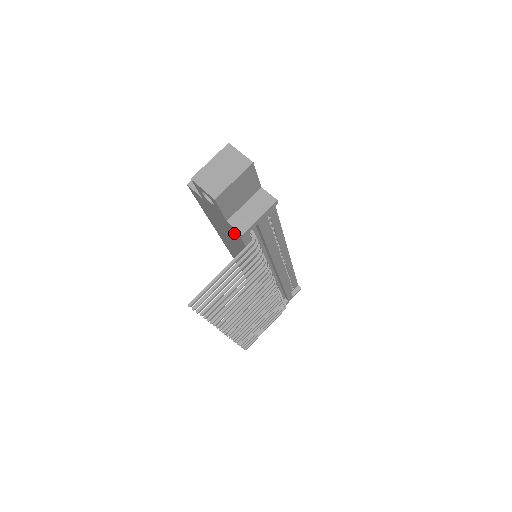
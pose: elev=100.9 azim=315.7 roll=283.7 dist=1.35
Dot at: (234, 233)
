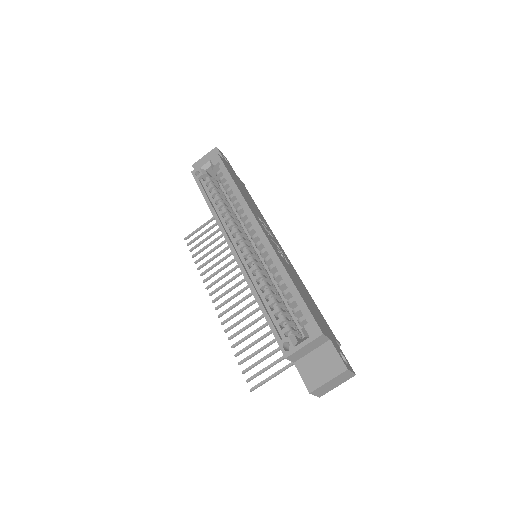
Dot at: occluded
